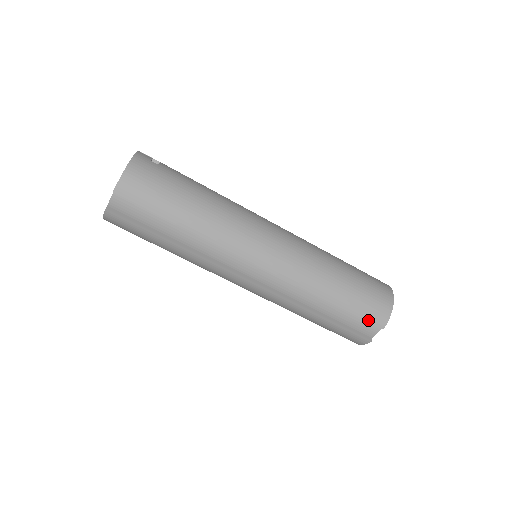
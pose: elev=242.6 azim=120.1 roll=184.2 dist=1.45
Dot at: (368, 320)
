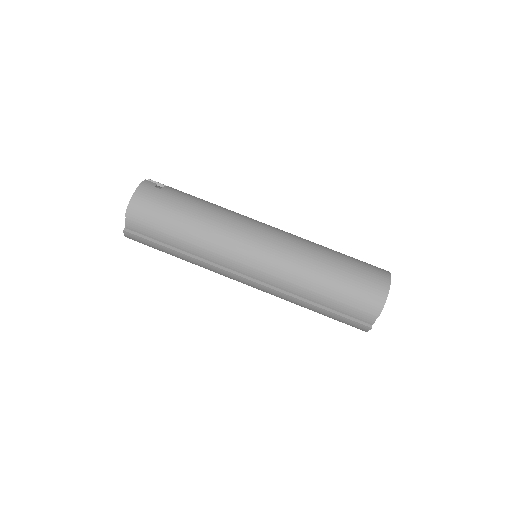
Dot at: (362, 308)
